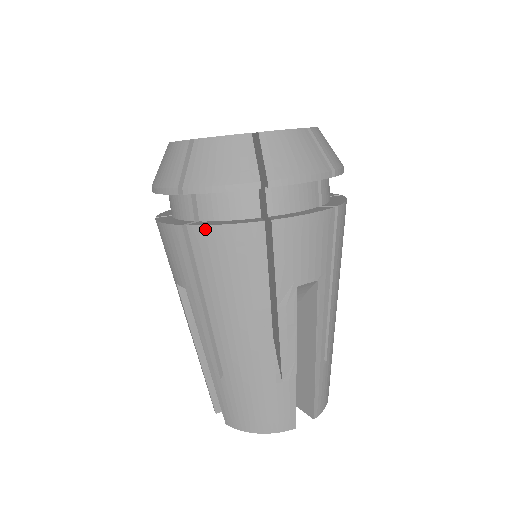
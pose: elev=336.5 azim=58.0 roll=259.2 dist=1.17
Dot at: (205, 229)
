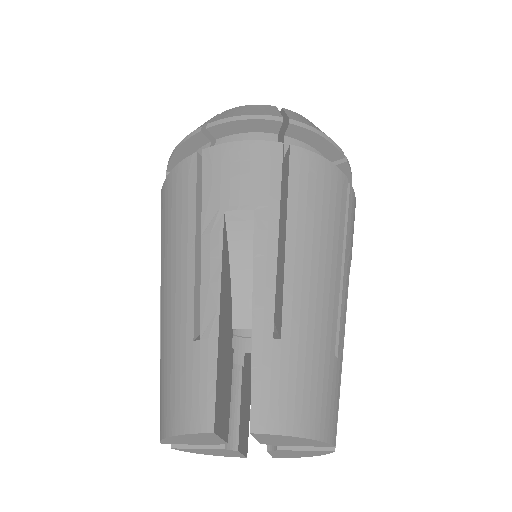
Dot at: (165, 183)
